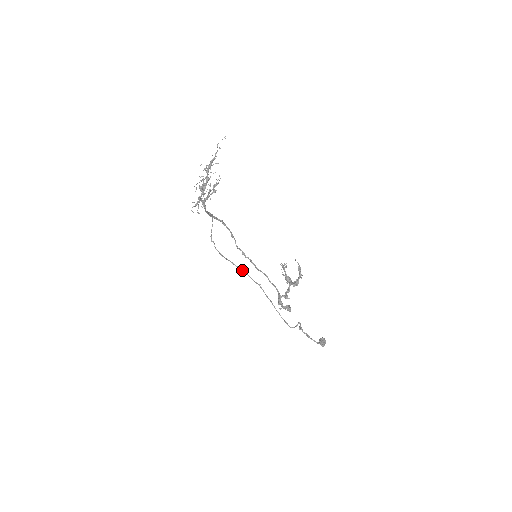
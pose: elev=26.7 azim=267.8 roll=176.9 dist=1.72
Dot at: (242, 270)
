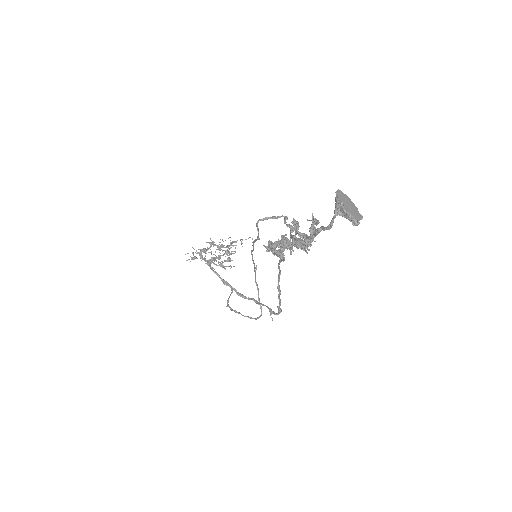
Dot at: (260, 307)
